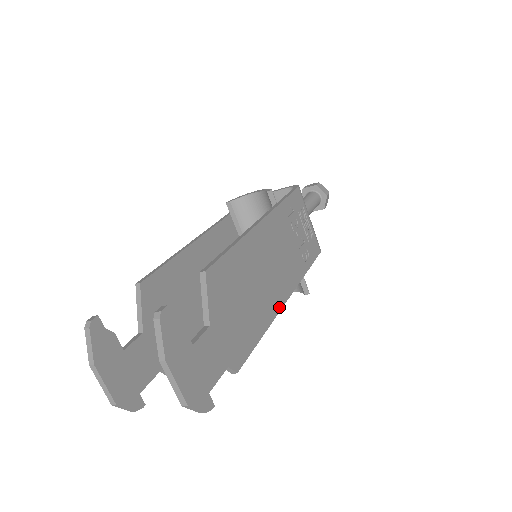
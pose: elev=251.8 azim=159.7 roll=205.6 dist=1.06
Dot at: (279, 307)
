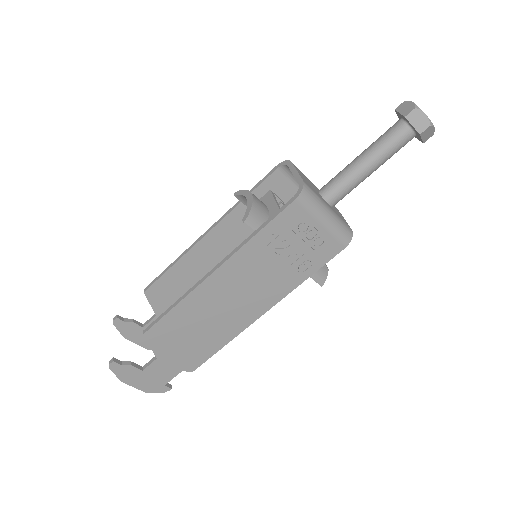
Dot at: (249, 323)
